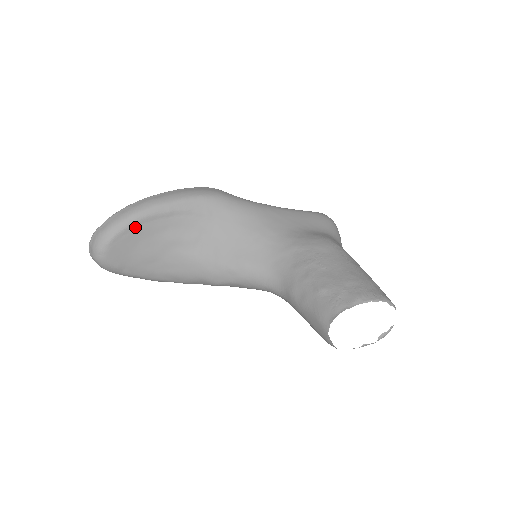
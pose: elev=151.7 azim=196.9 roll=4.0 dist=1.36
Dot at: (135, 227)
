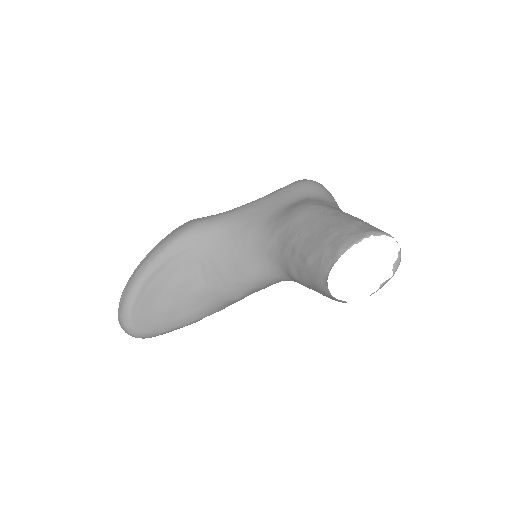
Dot at: (142, 293)
